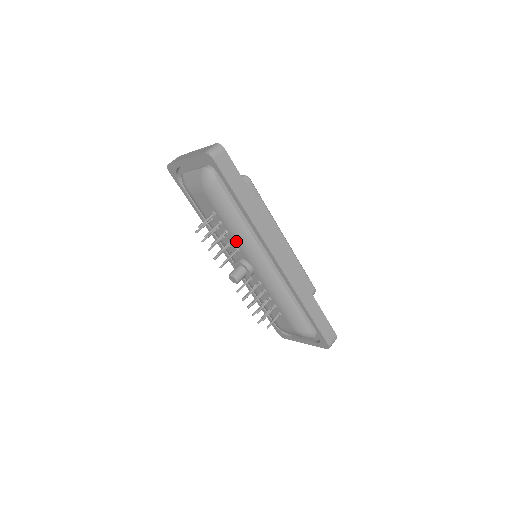
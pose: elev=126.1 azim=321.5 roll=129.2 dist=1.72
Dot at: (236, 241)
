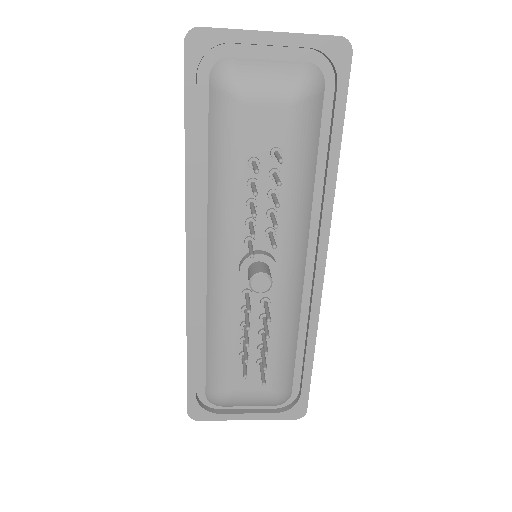
Dot at: (283, 214)
